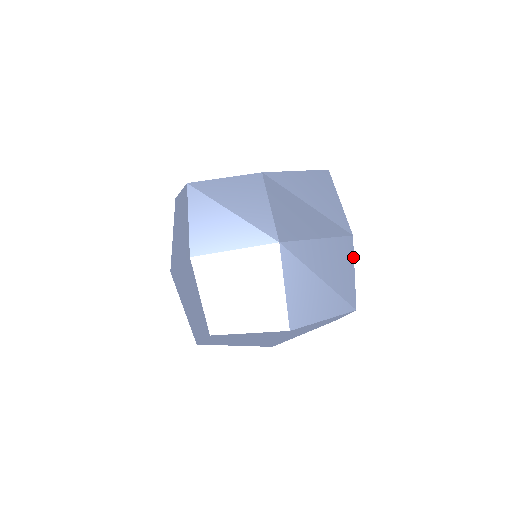
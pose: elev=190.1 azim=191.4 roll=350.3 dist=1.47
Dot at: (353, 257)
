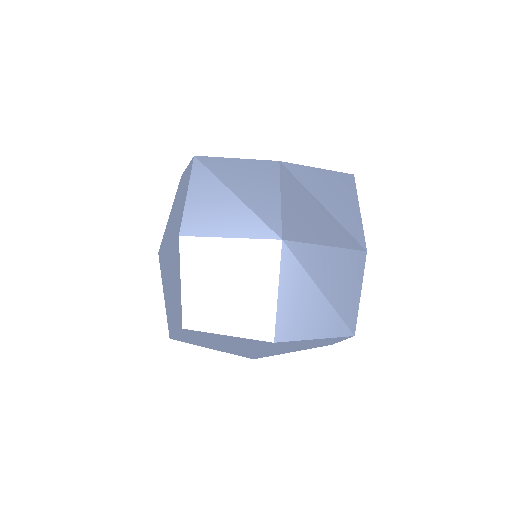
Dot at: (362, 275)
